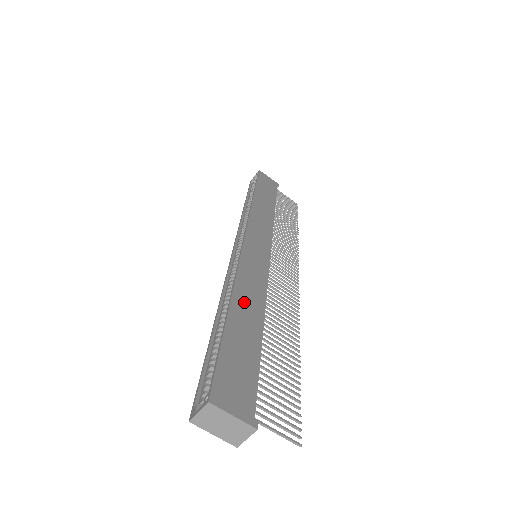
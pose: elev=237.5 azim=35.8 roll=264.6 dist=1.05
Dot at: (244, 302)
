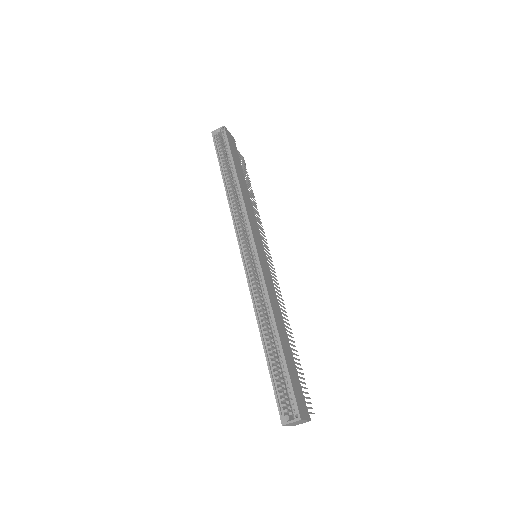
Dot at: (279, 323)
